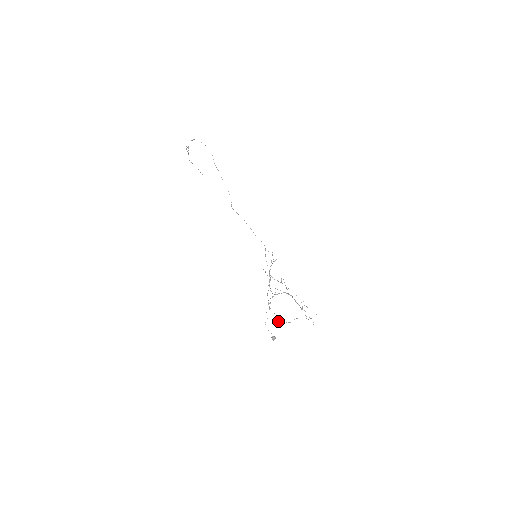
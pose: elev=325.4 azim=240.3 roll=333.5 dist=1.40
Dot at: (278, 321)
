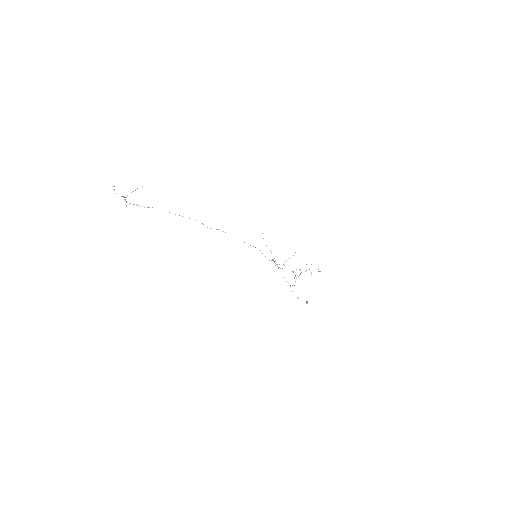
Dot at: occluded
